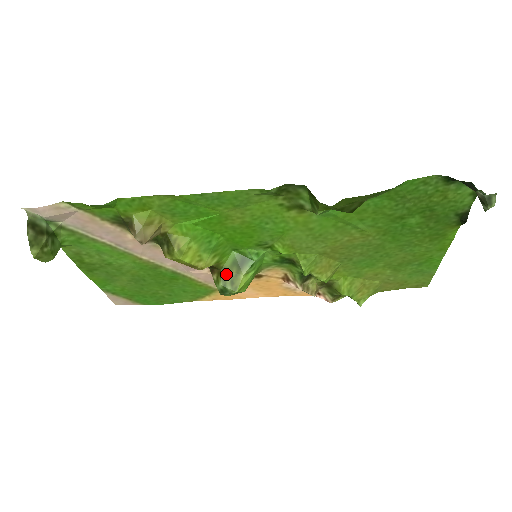
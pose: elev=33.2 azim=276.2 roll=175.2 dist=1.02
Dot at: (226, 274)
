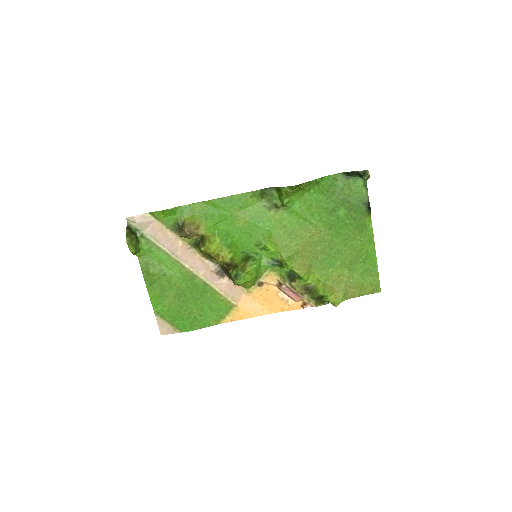
Dot at: (238, 266)
